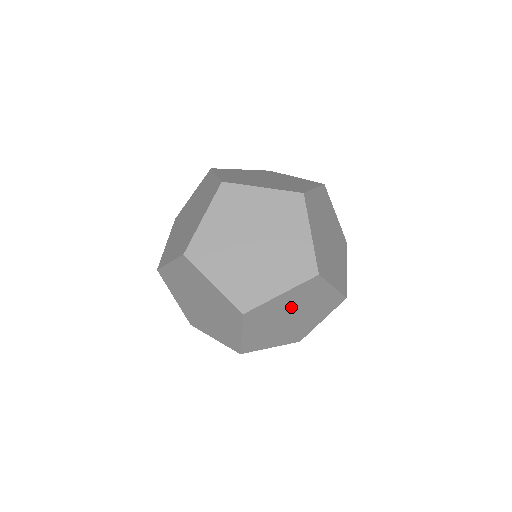
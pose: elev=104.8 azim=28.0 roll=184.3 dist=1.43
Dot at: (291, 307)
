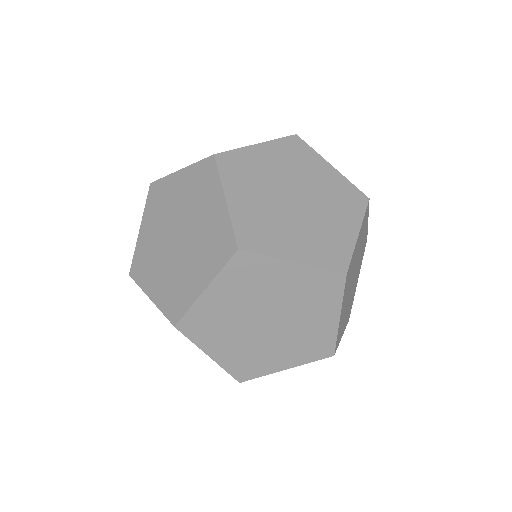
Dot at: occluded
